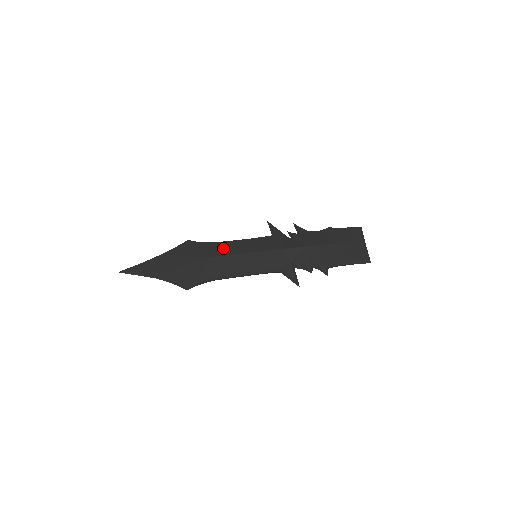
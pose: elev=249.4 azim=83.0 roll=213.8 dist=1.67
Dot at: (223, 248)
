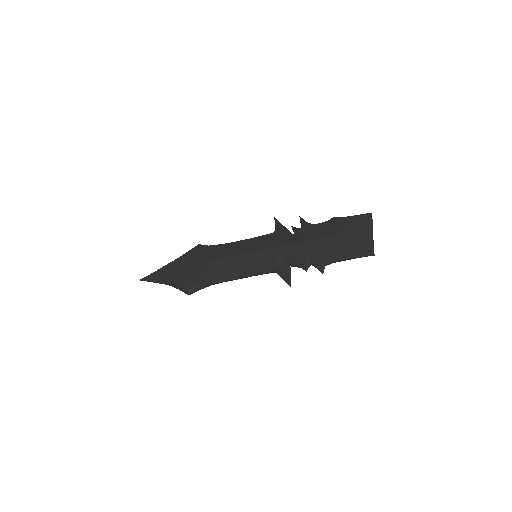
Dot at: (225, 250)
